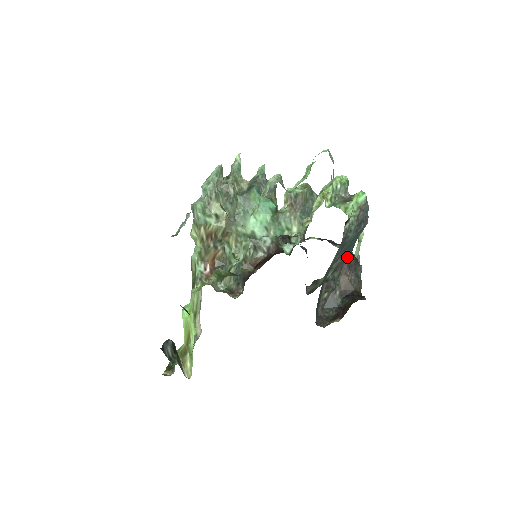
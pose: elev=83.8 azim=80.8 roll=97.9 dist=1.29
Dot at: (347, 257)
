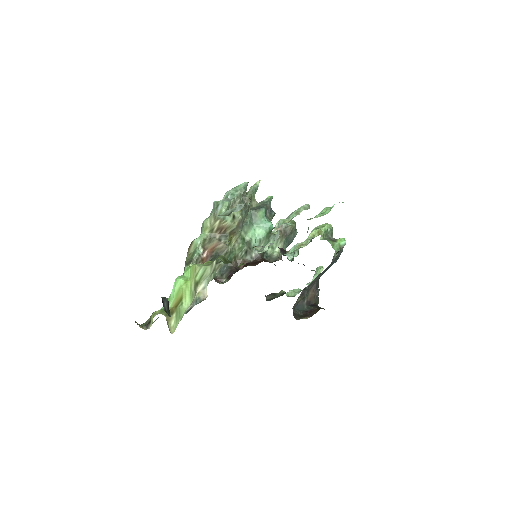
Dot at: (318, 279)
